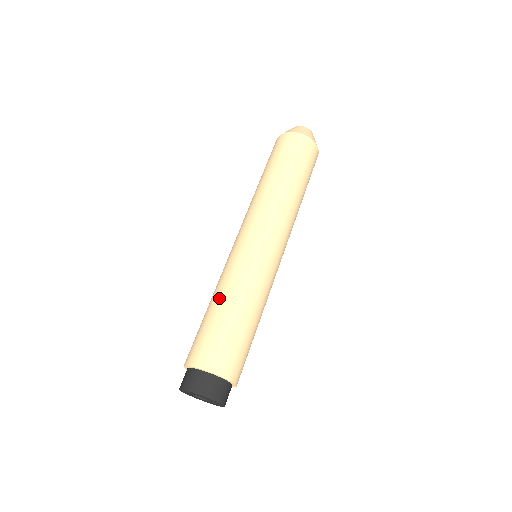
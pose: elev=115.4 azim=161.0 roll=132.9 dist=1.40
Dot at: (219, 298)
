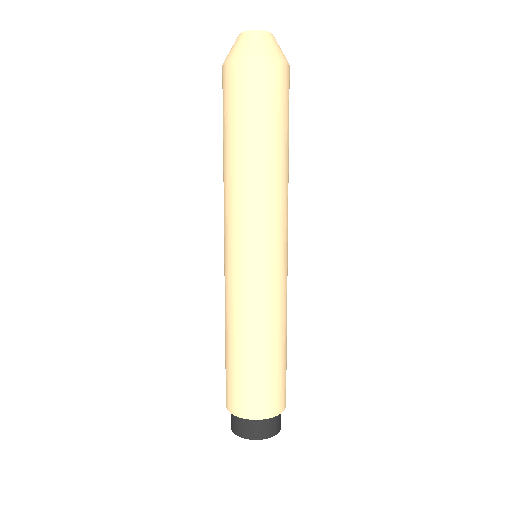
Dot at: (253, 340)
